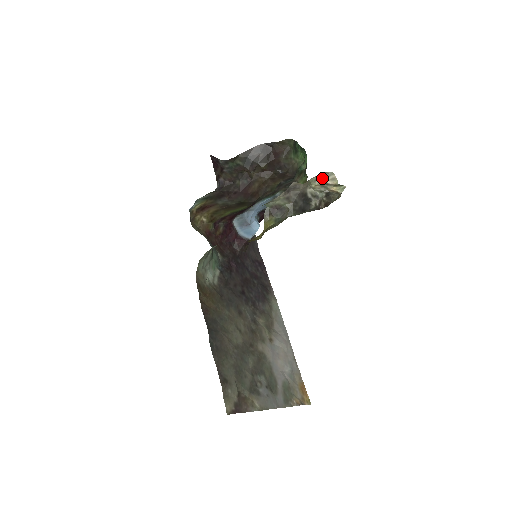
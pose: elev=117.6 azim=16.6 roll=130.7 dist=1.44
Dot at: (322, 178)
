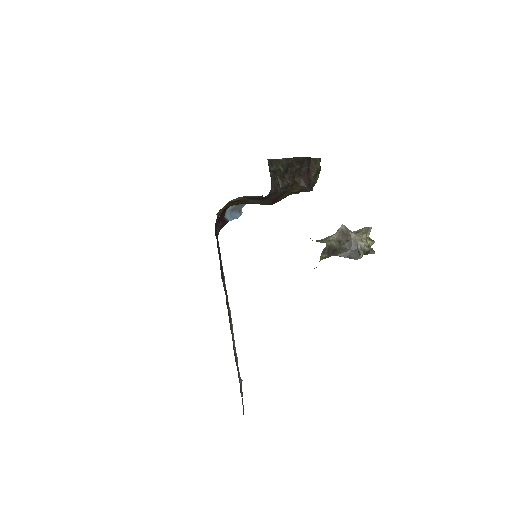
Dot at: (367, 232)
